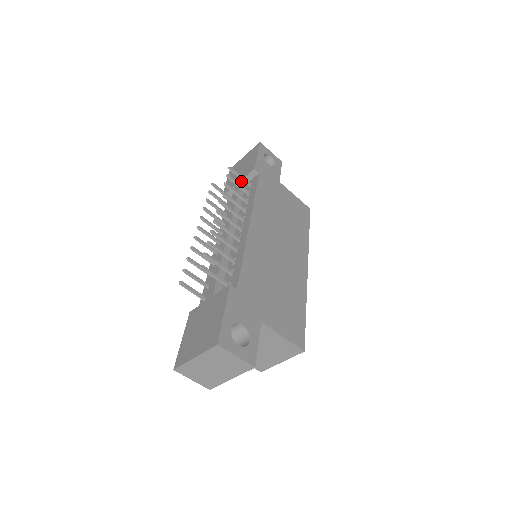
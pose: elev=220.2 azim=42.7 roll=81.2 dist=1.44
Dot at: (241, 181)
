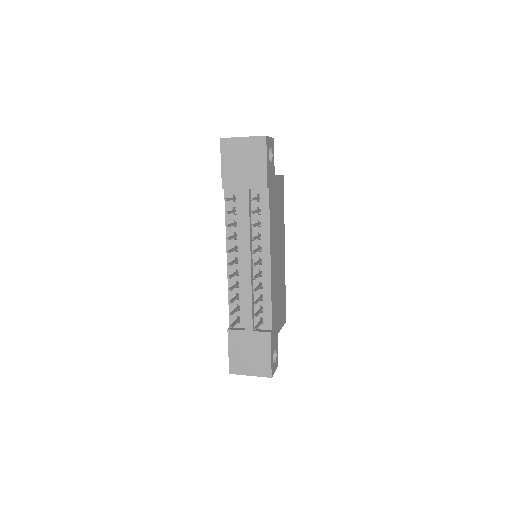
Dot at: (249, 189)
